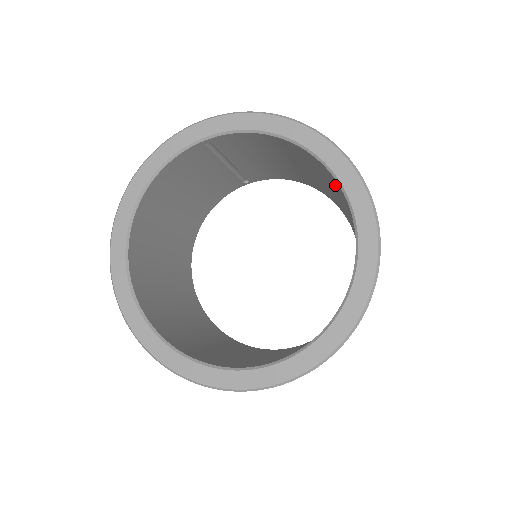
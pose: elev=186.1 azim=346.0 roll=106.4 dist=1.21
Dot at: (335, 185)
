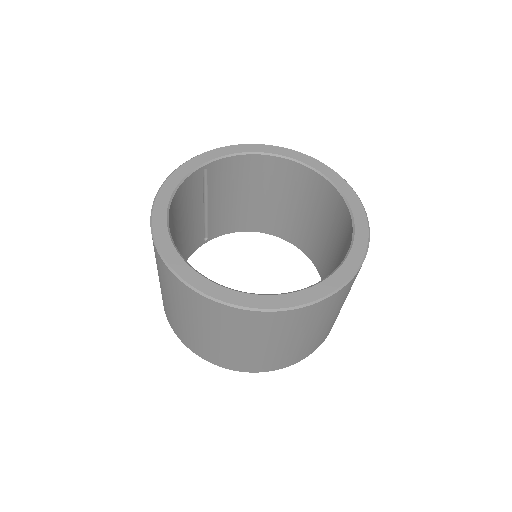
Dot at: (299, 182)
